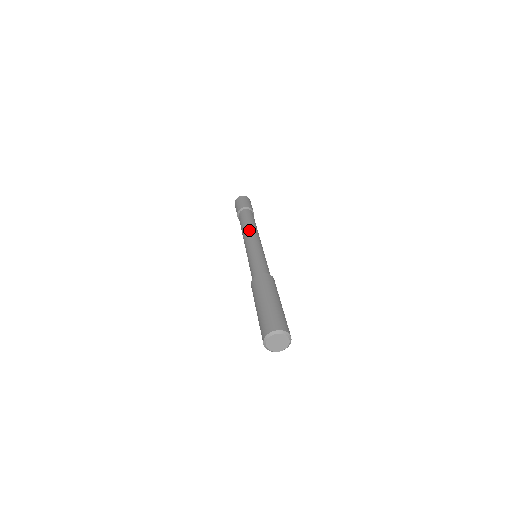
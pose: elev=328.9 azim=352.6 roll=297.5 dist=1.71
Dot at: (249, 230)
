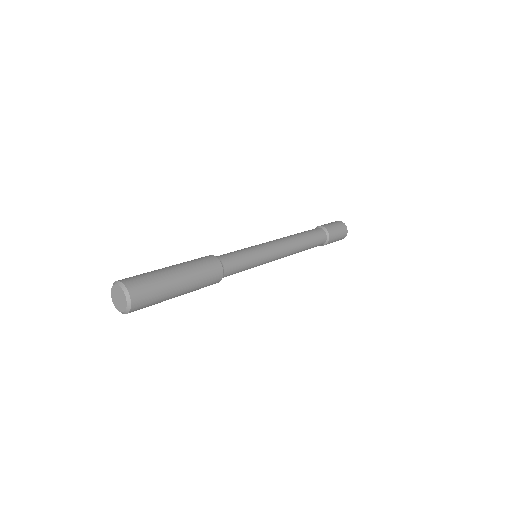
Dot at: (291, 241)
